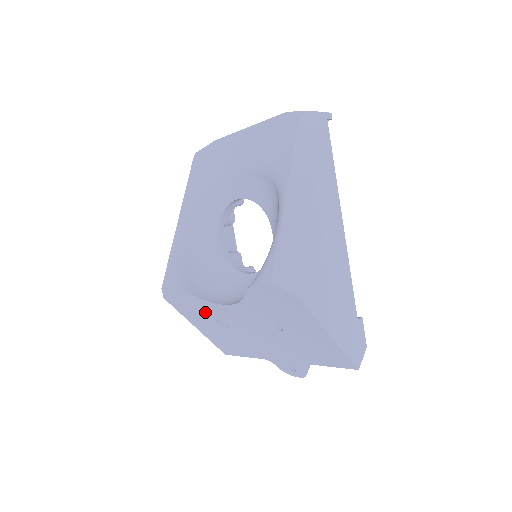
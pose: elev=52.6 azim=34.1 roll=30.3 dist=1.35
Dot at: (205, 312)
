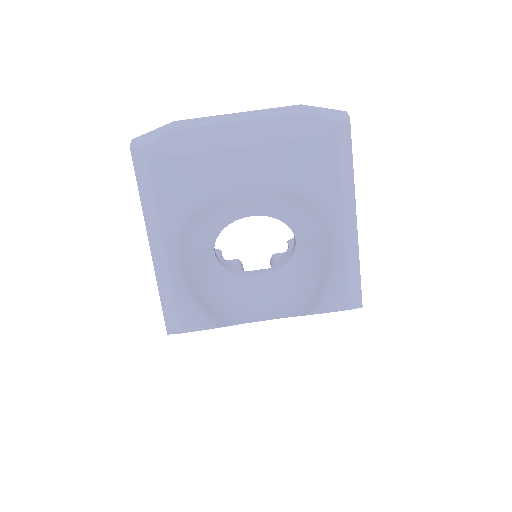
Dot at: occluded
